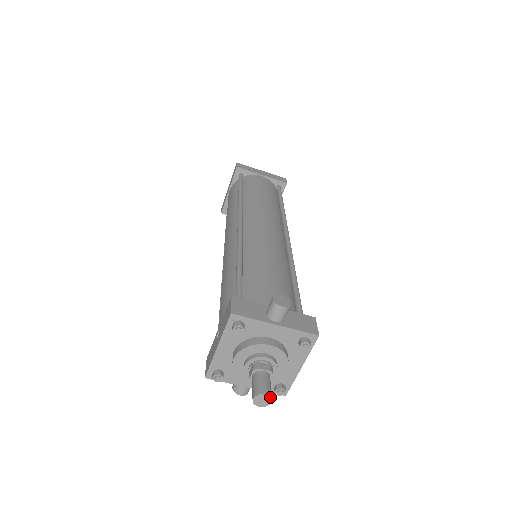
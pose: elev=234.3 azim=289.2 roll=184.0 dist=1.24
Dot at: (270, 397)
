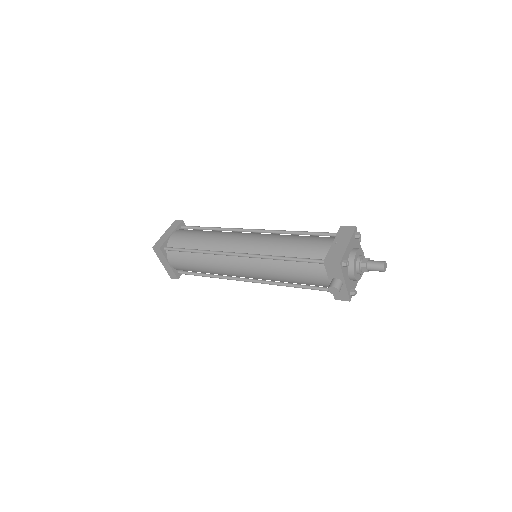
Dot at: (386, 266)
